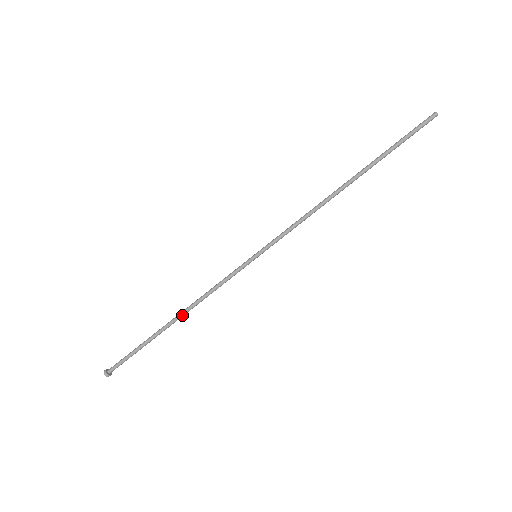
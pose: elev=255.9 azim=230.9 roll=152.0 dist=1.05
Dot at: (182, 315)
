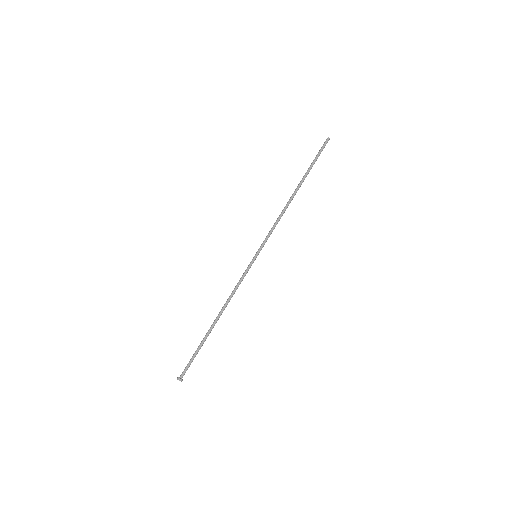
Dot at: (221, 314)
